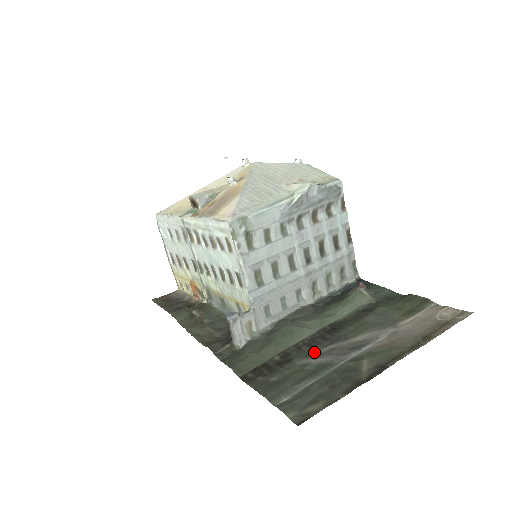
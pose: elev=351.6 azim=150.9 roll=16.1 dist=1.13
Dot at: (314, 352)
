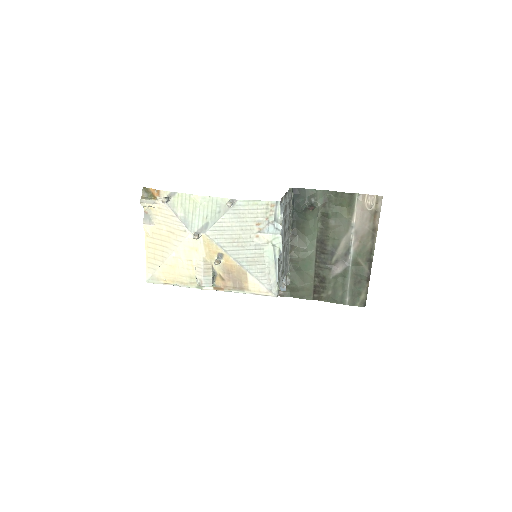
Dot at: (330, 266)
